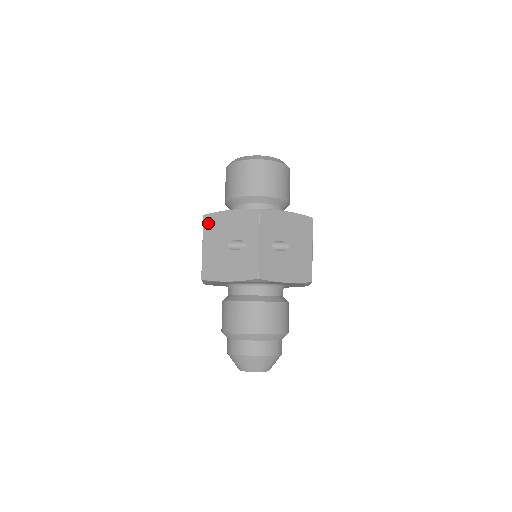
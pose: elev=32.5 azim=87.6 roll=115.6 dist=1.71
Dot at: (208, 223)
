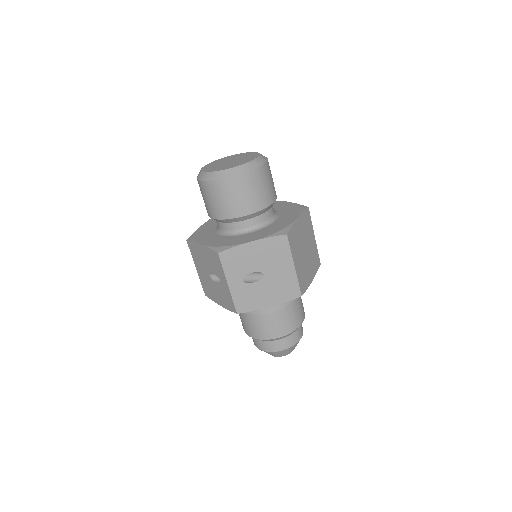
Dot at: (192, 250)
